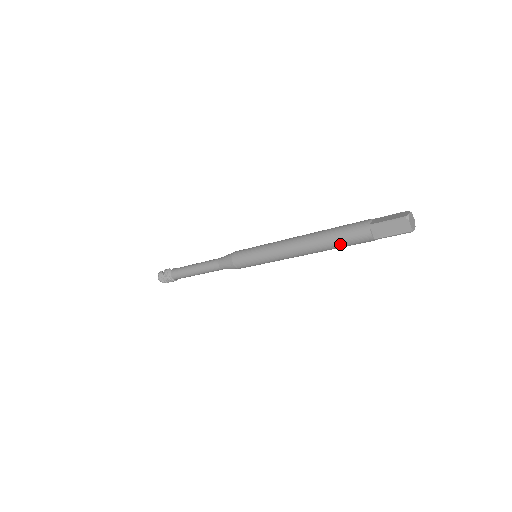
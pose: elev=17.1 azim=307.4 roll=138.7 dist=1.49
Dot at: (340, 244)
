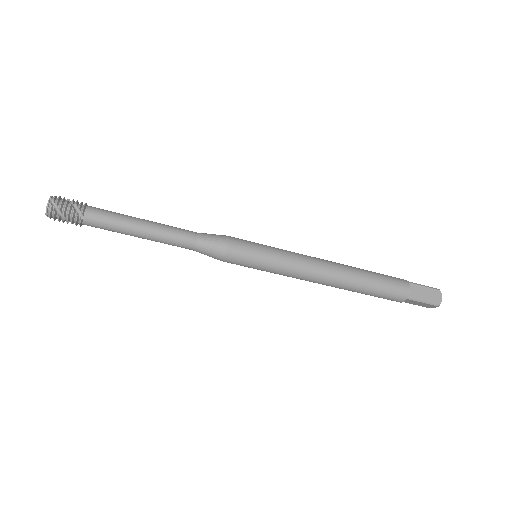
Dot at: (376, 285)
